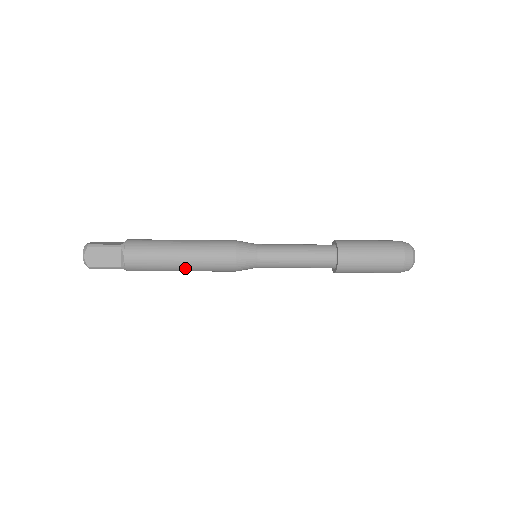
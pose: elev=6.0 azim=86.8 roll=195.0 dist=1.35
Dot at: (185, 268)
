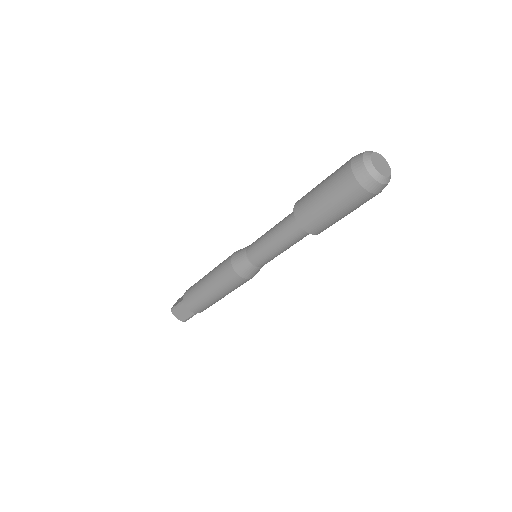
Dot at: (222, 296)
